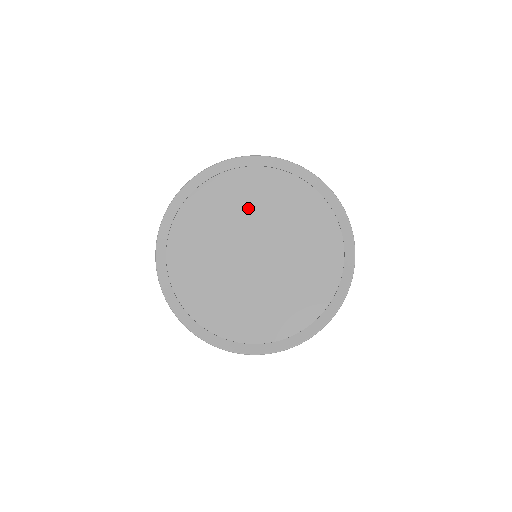
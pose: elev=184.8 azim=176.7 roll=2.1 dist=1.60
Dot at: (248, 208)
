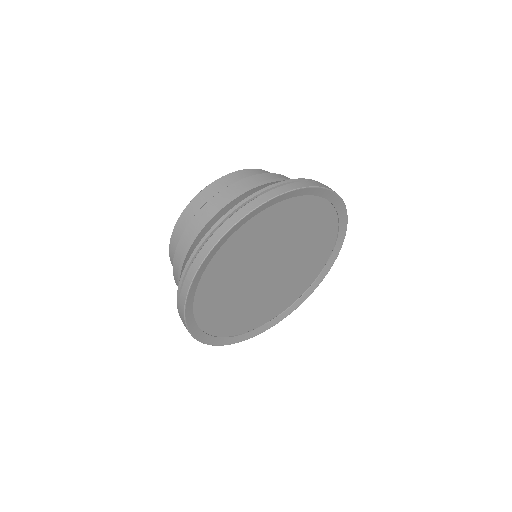
Dot at: (294, 233)
